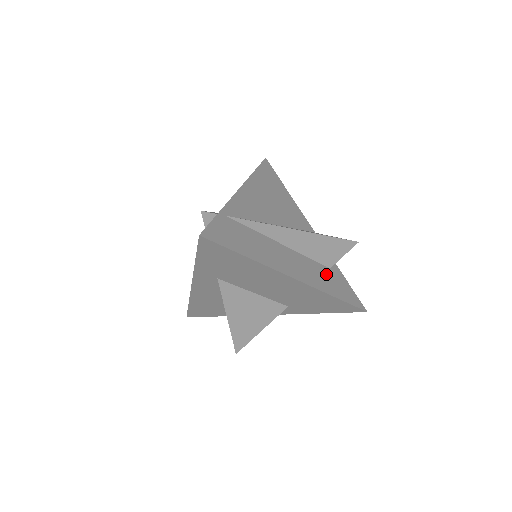
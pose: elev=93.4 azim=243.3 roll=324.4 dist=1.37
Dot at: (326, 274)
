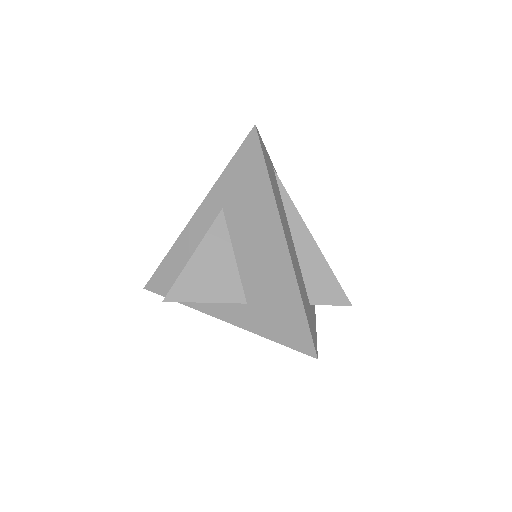
Dot at: (305, 295)
